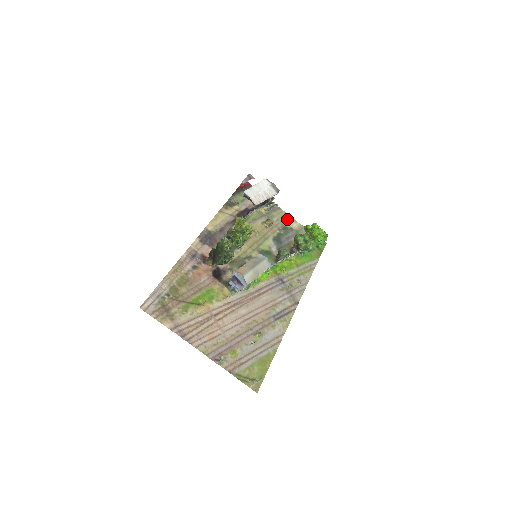
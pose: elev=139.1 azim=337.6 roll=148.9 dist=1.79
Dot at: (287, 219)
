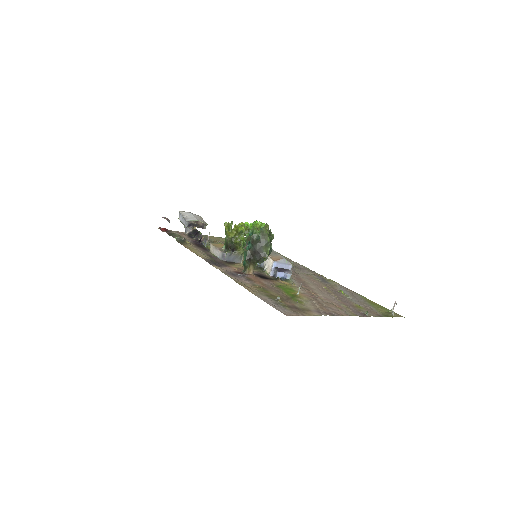
Dot at: occluded
